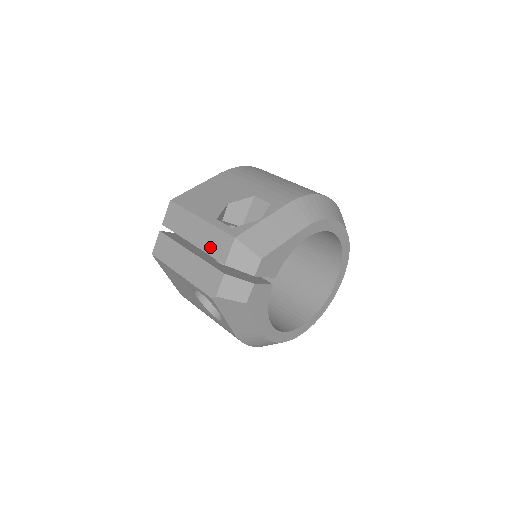
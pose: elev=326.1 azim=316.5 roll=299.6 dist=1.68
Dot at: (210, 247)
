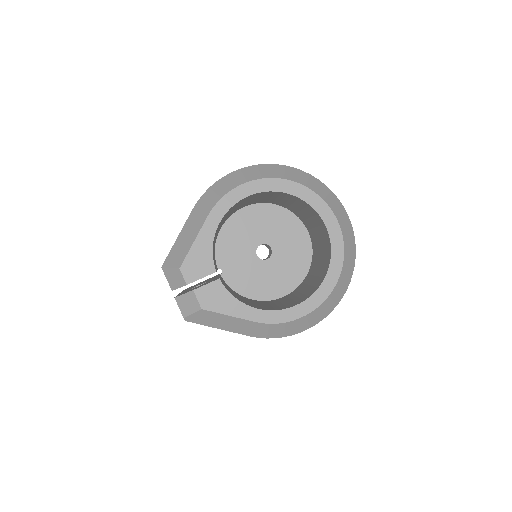
Dot at: occluded
